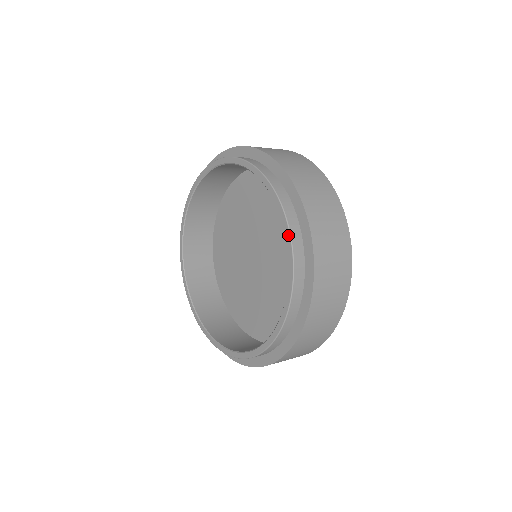
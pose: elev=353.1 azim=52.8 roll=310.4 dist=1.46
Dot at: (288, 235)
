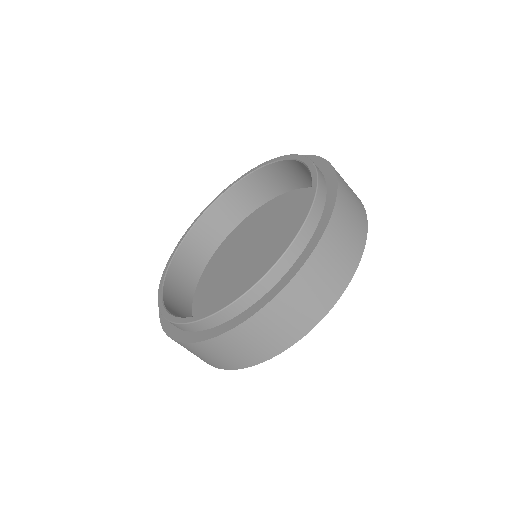
Dot at: (286, 156)
